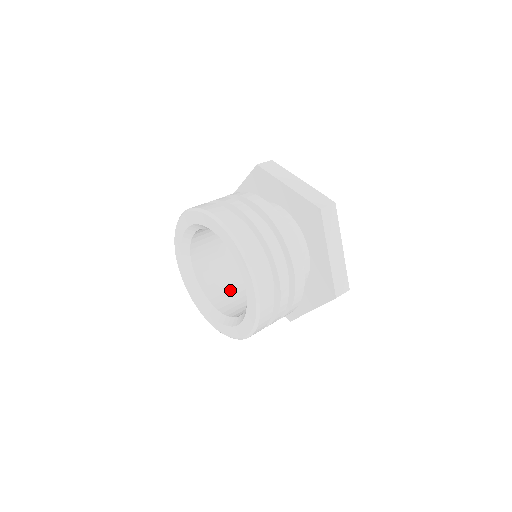
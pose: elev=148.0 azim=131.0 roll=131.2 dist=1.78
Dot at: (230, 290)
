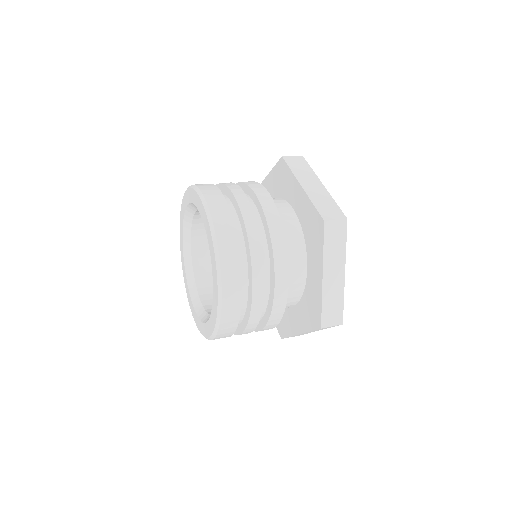
Dot at: occluded
